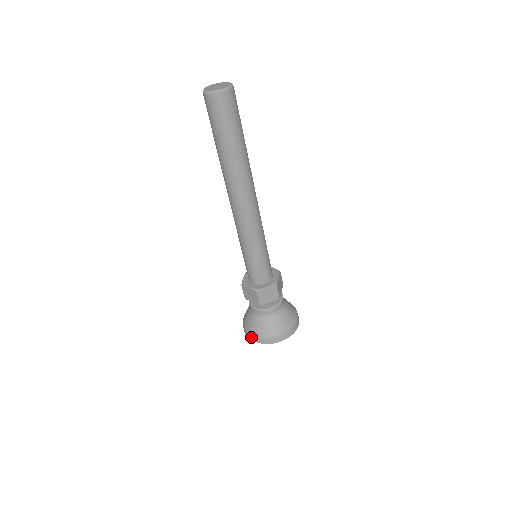
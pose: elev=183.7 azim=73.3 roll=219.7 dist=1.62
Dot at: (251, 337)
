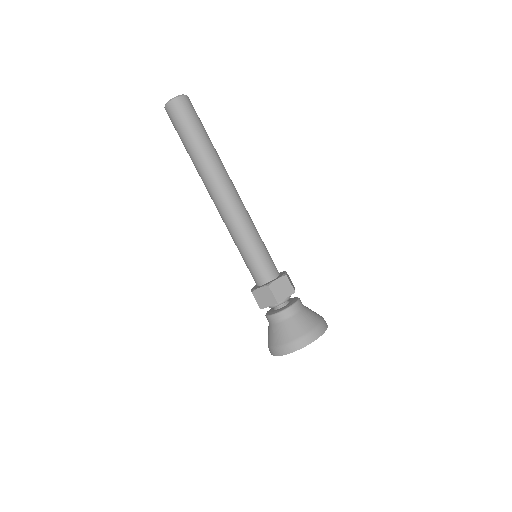
Dot at: occluded
